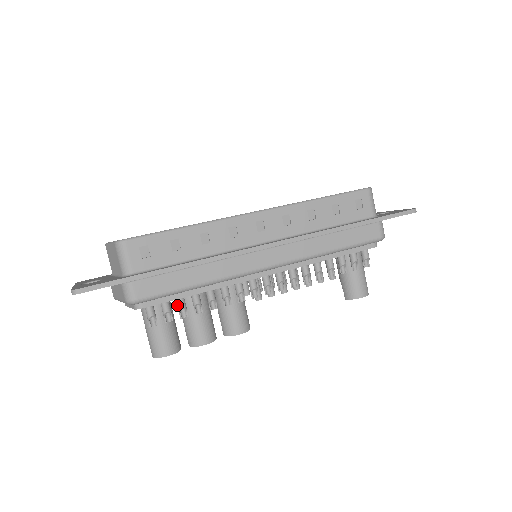
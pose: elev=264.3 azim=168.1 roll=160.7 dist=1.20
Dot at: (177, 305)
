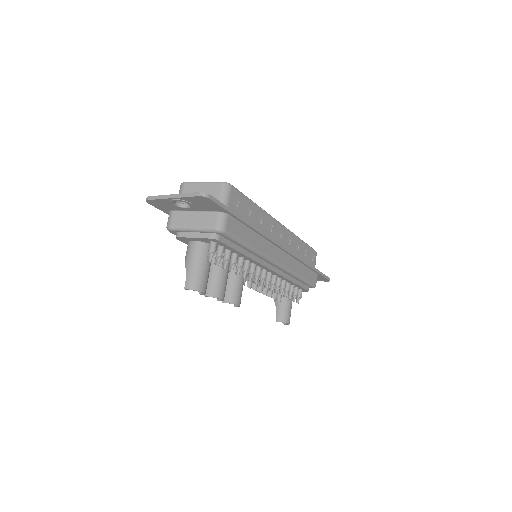
Dot at: (225, 255)
